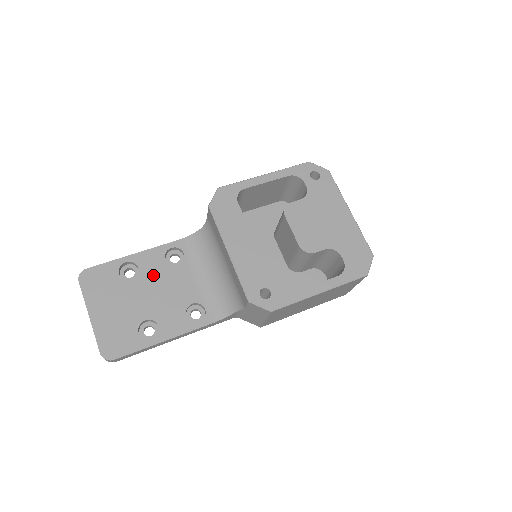
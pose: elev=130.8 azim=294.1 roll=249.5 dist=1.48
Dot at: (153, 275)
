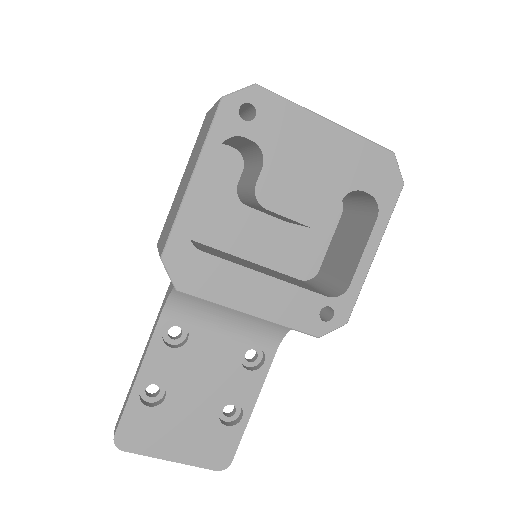
Dot at: (179, 373)
